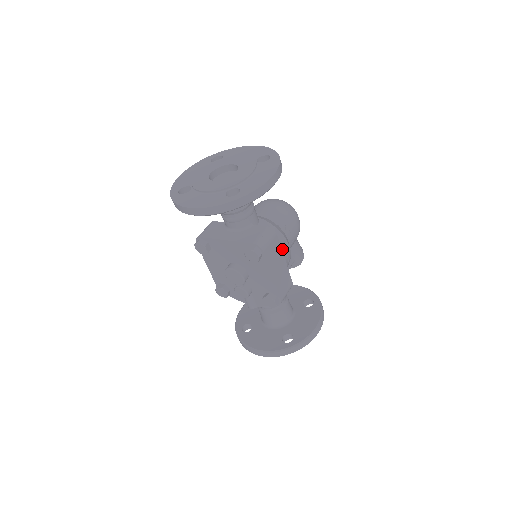
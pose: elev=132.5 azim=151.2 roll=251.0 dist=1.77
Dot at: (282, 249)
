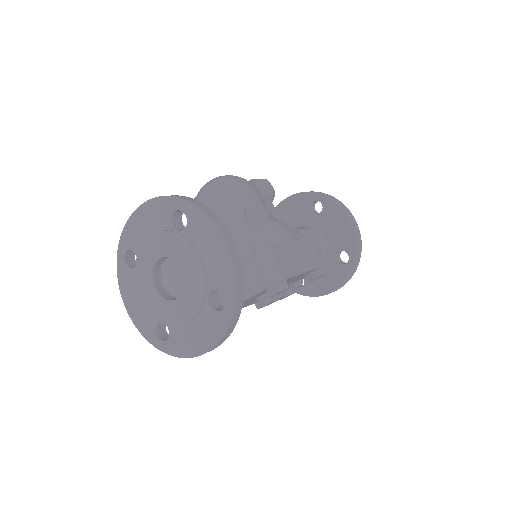
Dot at: (281, 240)
